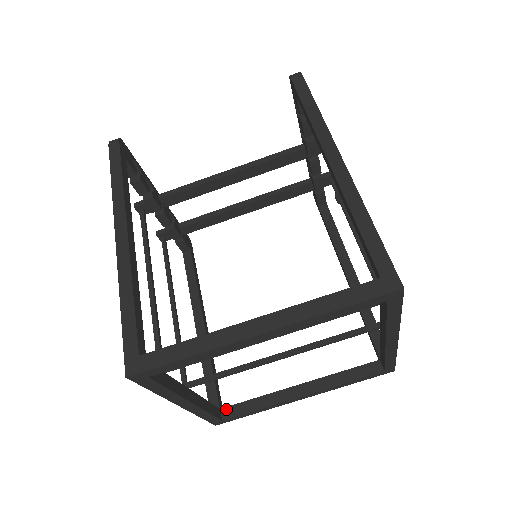
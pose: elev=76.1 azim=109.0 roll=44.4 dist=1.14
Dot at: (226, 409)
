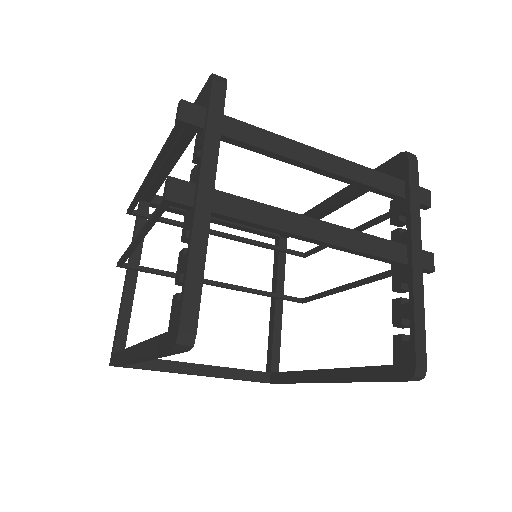
Dot at: (155, 205)
